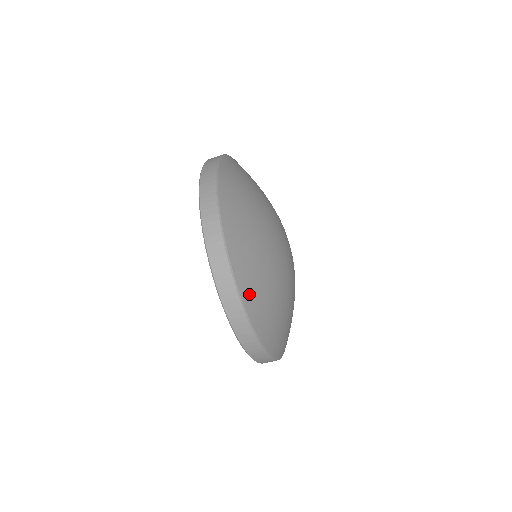
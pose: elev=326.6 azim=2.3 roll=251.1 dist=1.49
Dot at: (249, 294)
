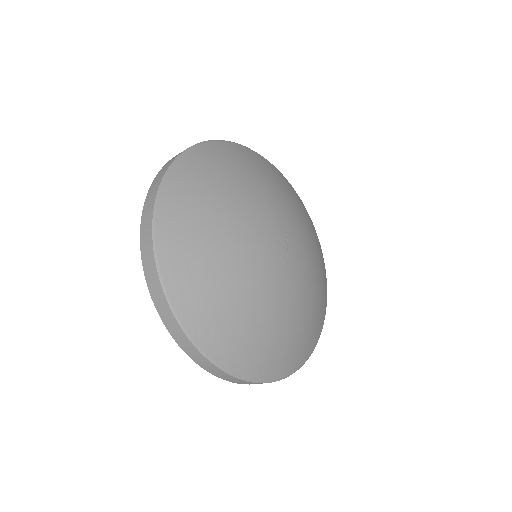
Dot at: (176, 188)
